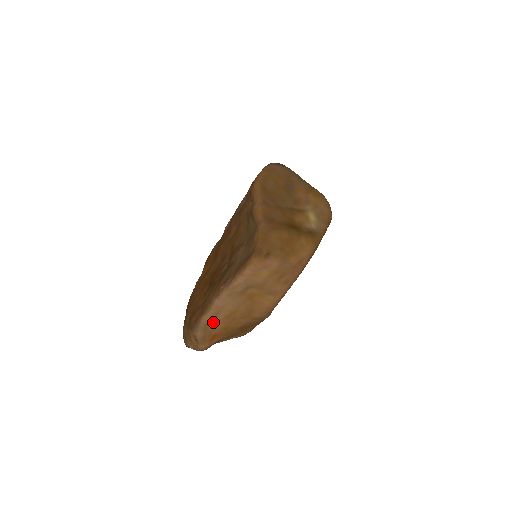
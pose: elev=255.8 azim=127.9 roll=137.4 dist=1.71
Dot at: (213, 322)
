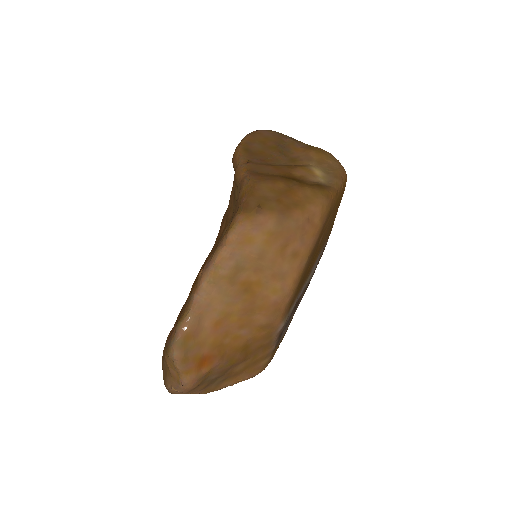
Dot at: (196, 334)
